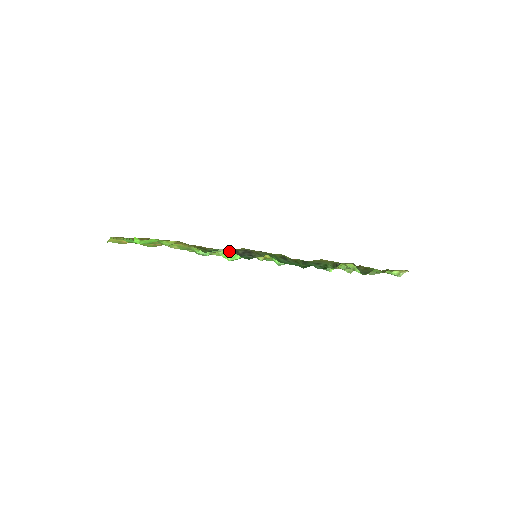
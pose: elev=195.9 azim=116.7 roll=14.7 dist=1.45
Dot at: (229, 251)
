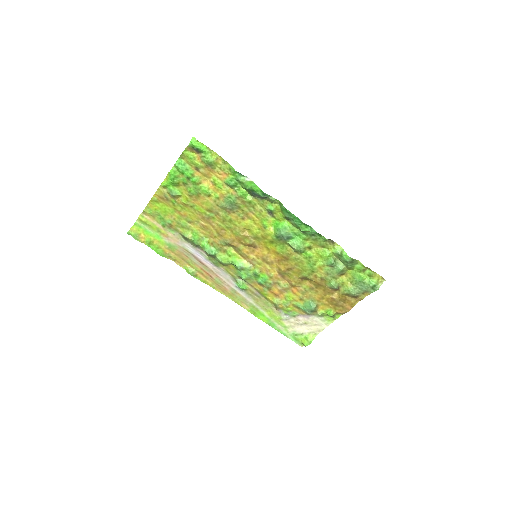
Dot at: (252, 182)
